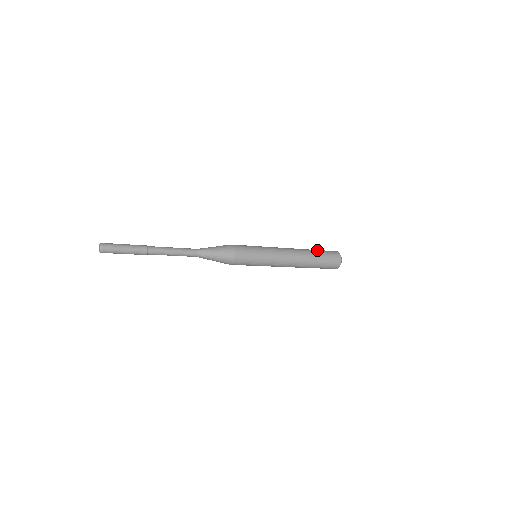
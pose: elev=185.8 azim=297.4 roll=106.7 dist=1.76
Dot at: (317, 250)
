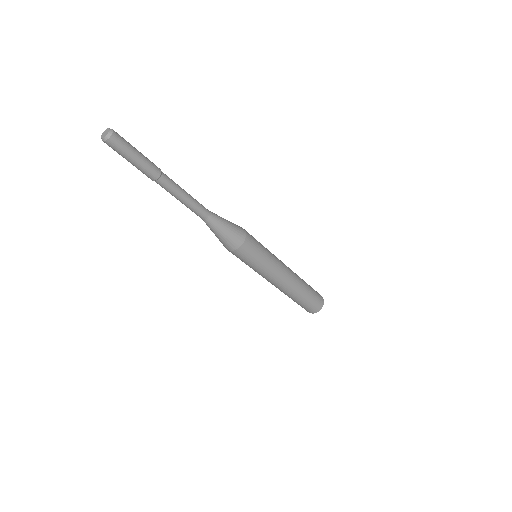
Dot at: occluded
